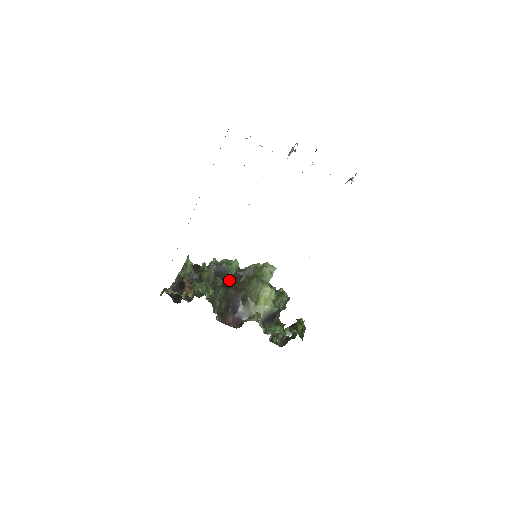
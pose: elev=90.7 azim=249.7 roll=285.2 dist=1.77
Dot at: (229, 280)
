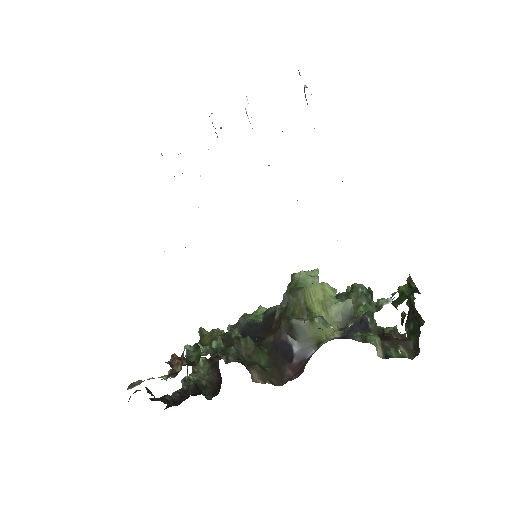
Dot at: (259, 330)
